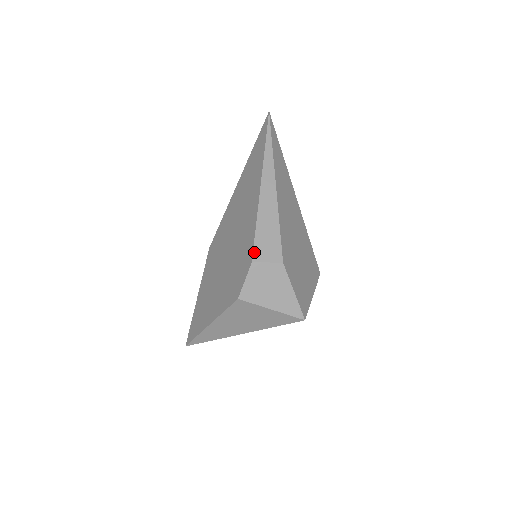
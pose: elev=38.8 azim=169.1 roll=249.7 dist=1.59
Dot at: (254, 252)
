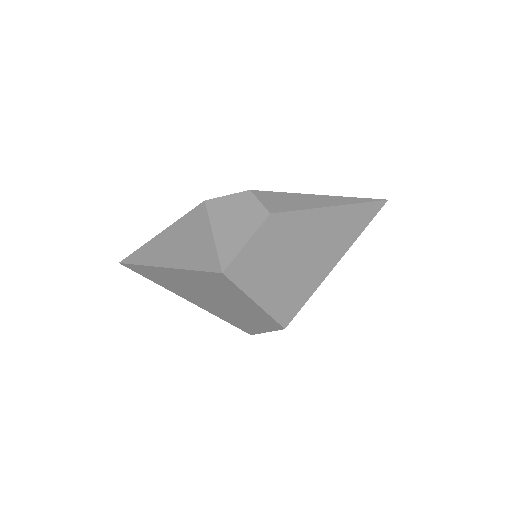
Dot at: (261, 191)
